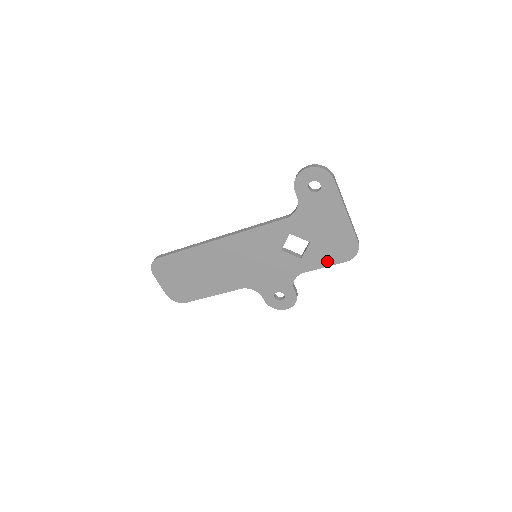
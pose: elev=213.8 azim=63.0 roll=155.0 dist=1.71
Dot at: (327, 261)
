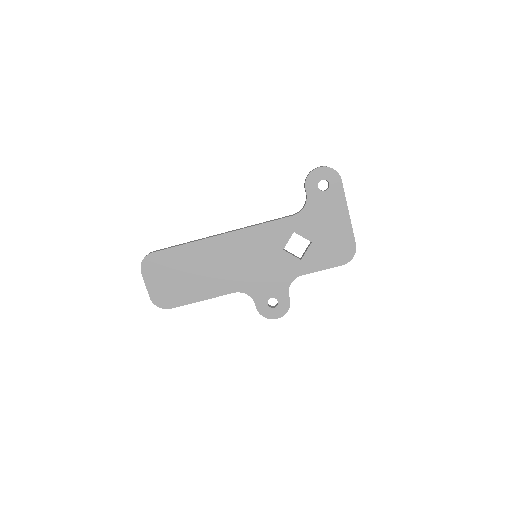
Dot at: (325, 264)
